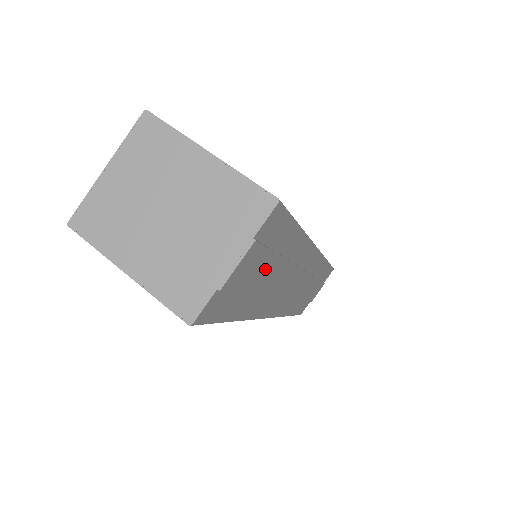
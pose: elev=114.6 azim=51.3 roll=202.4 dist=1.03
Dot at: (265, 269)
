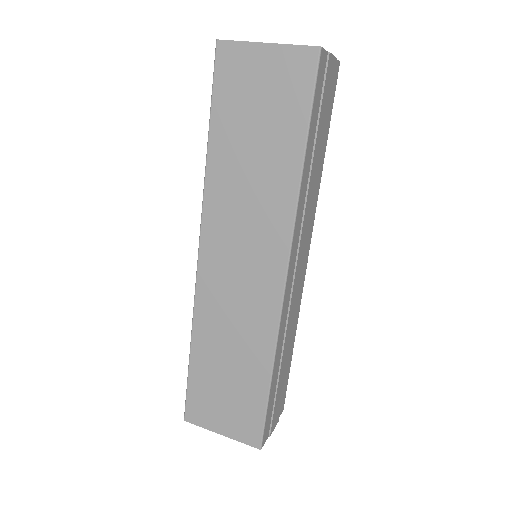
Dot at: (324, 120)
